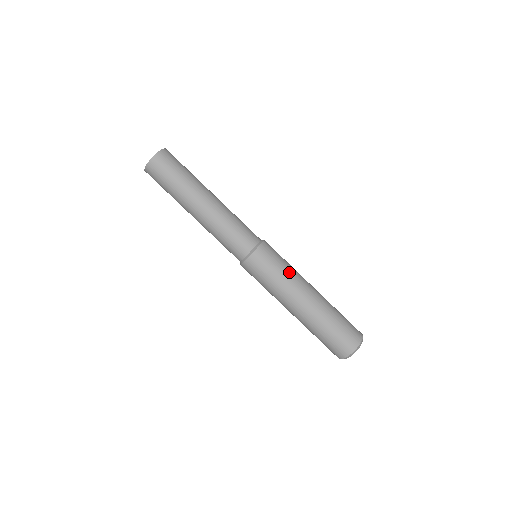
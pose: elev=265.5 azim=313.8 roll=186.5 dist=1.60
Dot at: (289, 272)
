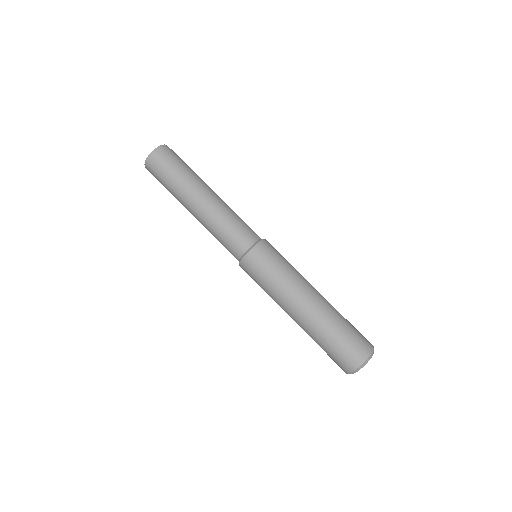
Dot at: occluded
